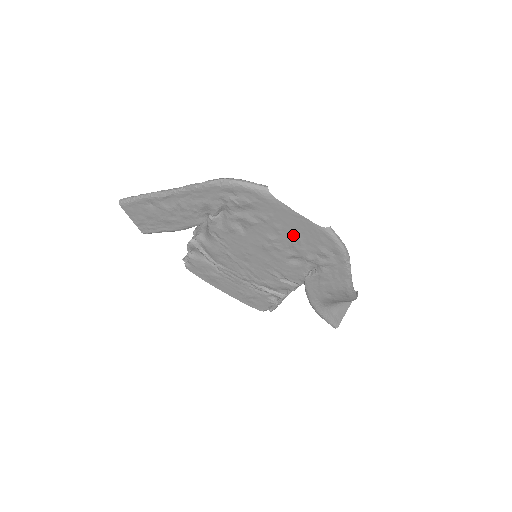
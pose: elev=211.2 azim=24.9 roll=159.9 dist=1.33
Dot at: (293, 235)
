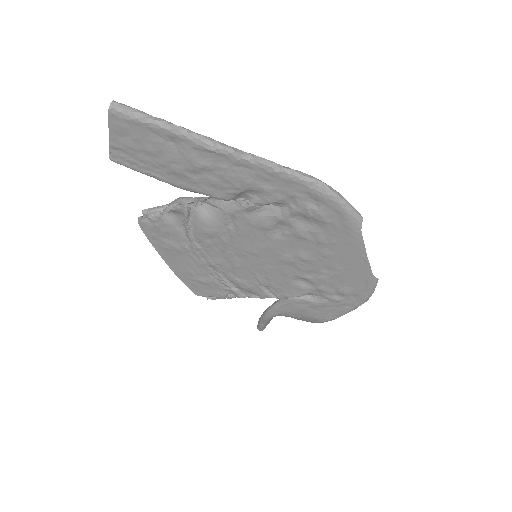
Dot at: (333, 267)
